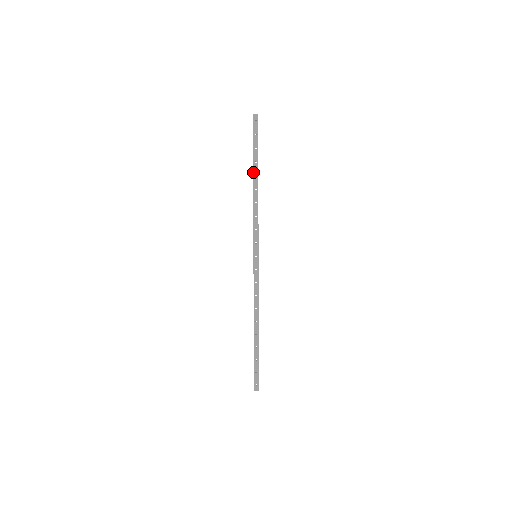
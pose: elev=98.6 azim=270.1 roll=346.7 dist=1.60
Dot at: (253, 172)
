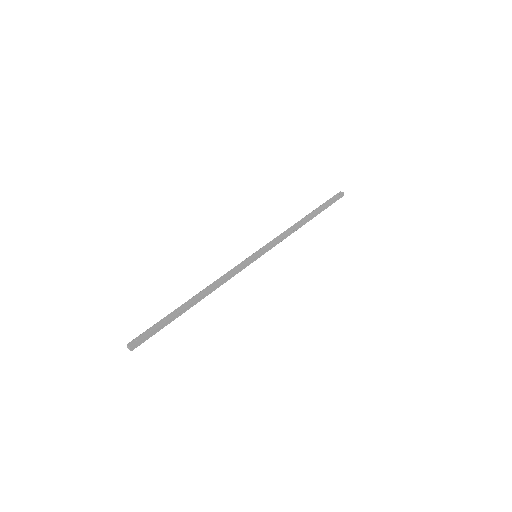
Dot at: (309, 213)
